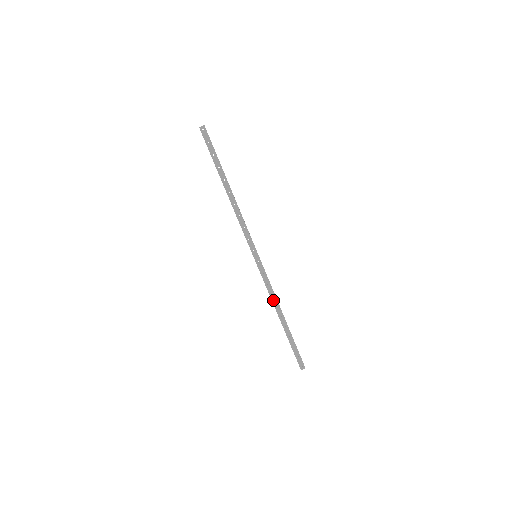
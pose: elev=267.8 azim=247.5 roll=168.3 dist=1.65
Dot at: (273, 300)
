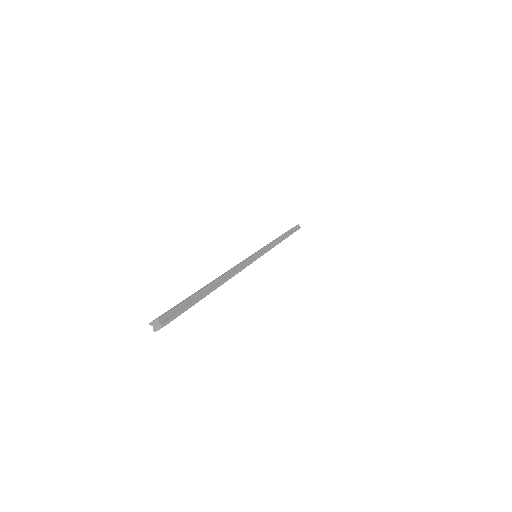
Dot at: occluded
